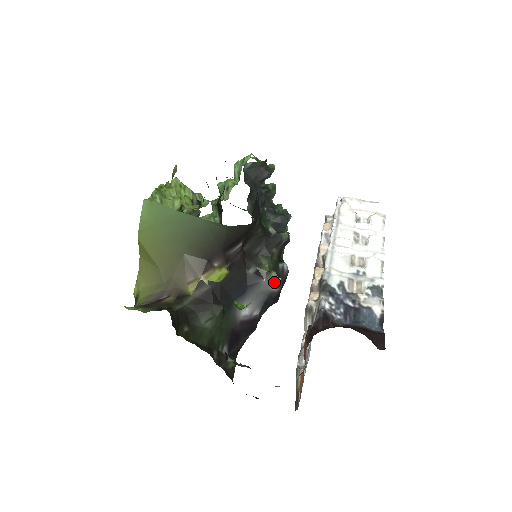
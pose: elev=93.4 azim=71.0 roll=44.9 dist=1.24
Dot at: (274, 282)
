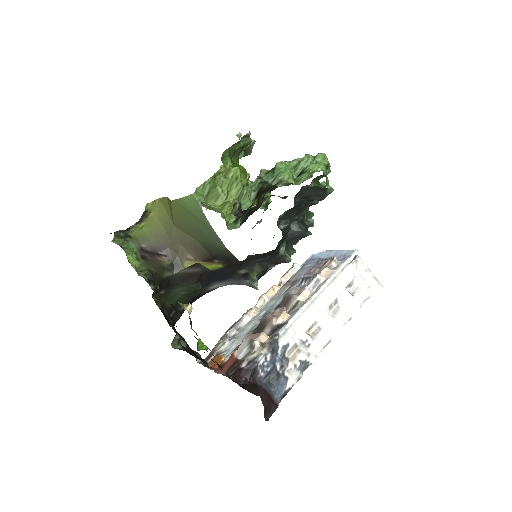
Dot at: (252, 286)
